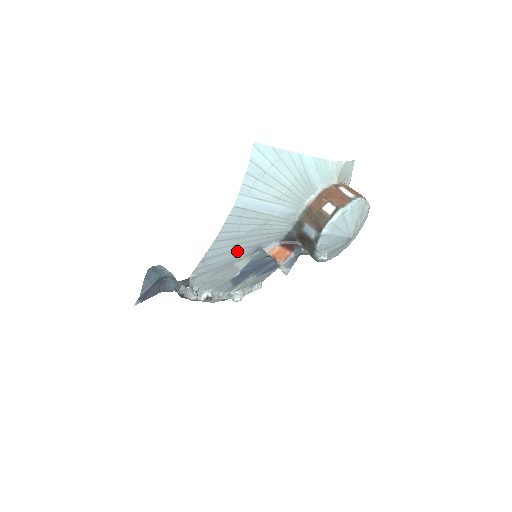
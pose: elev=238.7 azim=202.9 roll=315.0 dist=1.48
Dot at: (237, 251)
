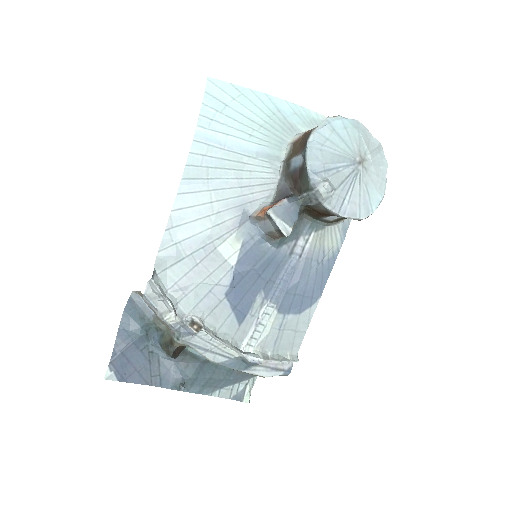
Dot at: (214, 217)
